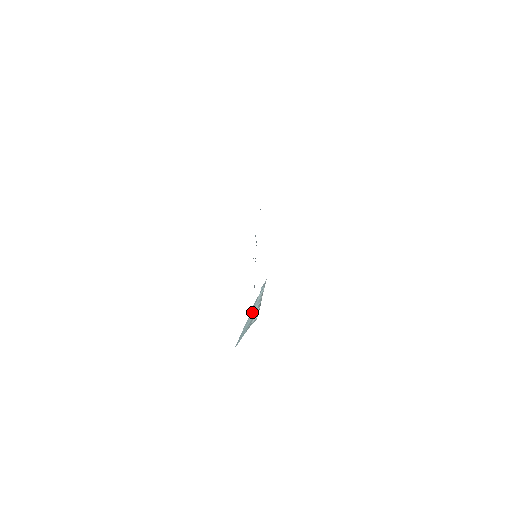
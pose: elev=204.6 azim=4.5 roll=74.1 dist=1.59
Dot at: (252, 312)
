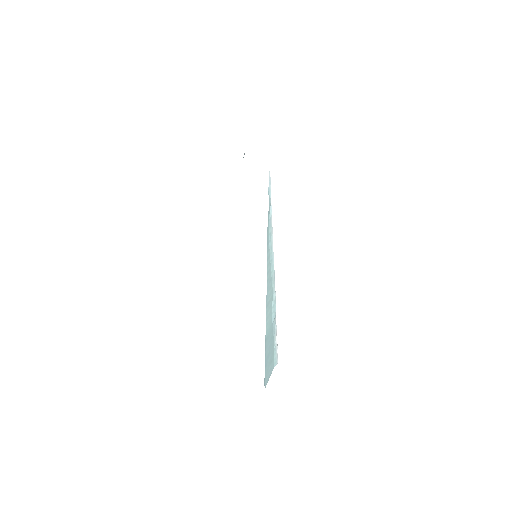
Dot at: (269, 277)
